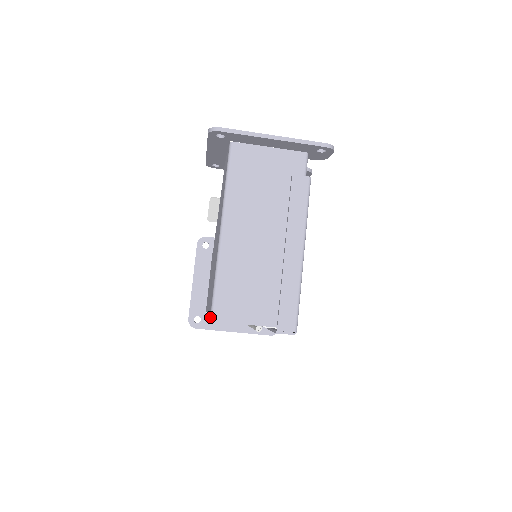
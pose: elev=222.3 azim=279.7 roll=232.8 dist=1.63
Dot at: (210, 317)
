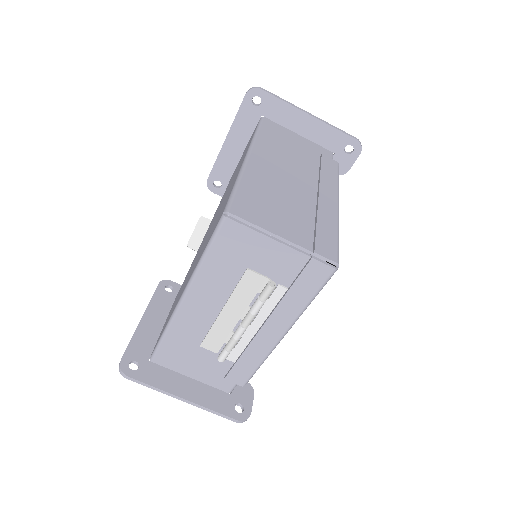
Dot at: (223, 211)
